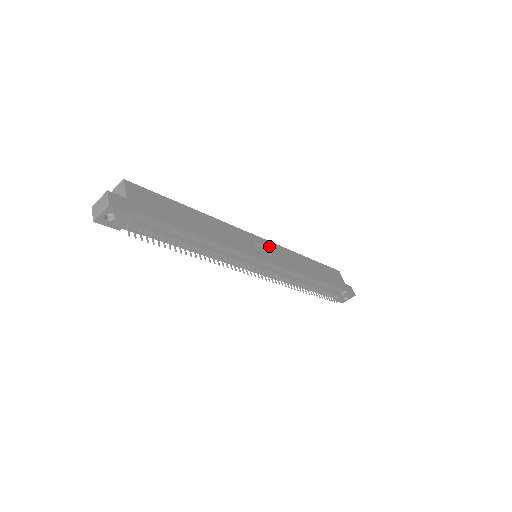
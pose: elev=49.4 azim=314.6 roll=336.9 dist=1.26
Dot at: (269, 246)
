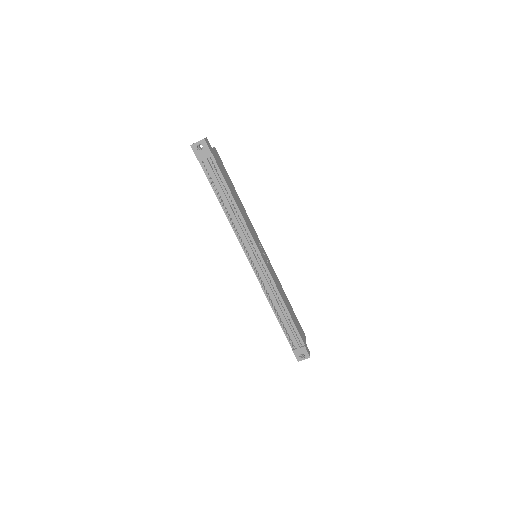
Dot at: (267, 258)
